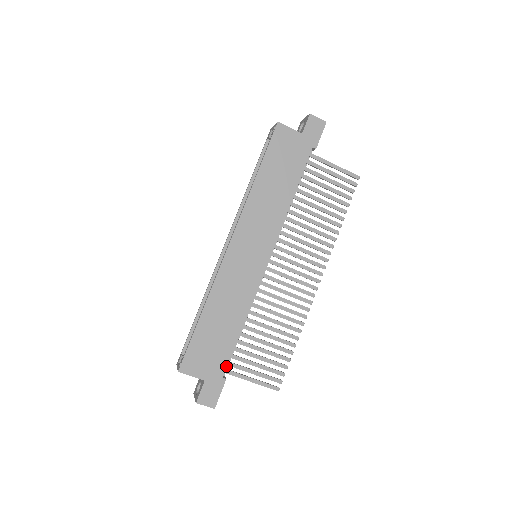
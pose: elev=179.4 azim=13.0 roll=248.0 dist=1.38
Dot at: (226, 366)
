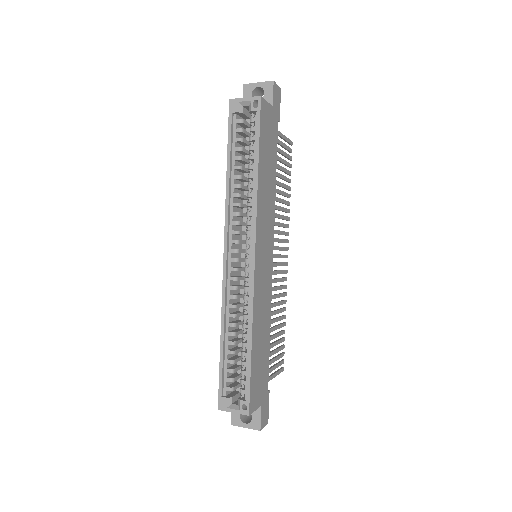
Dot at: (268, 379)
